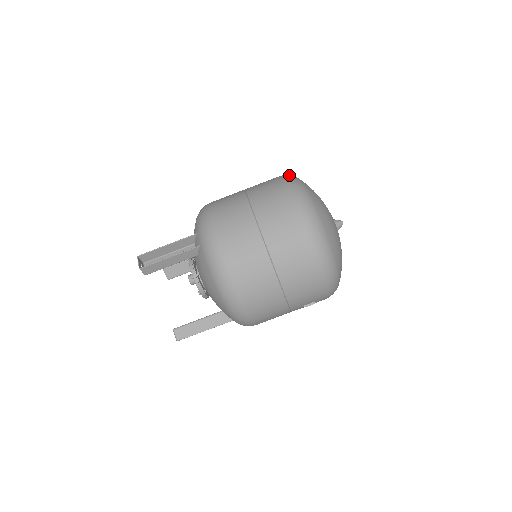
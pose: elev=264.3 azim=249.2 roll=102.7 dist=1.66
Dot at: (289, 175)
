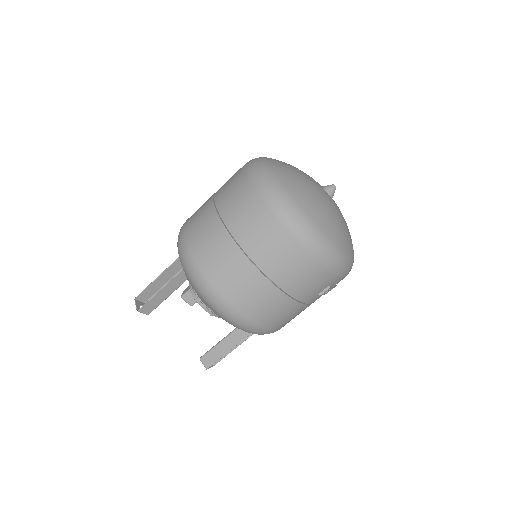
Dot at: occluded
